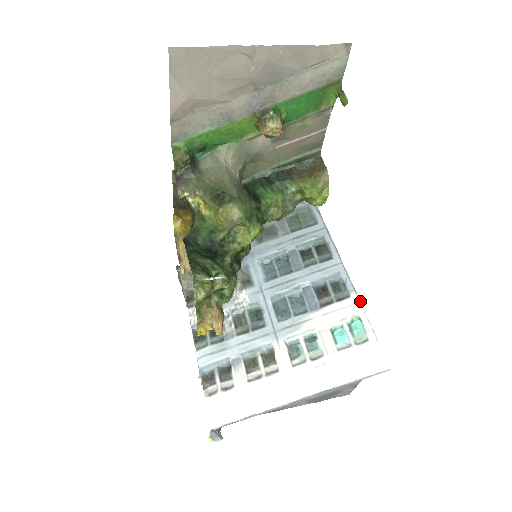
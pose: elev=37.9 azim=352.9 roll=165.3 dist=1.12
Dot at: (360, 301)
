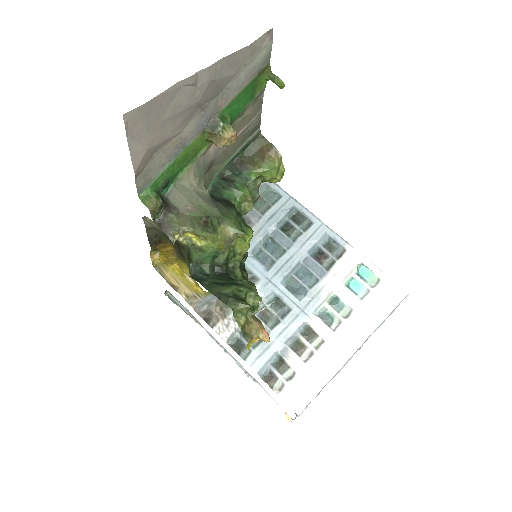
Dot at: (356, 250)
